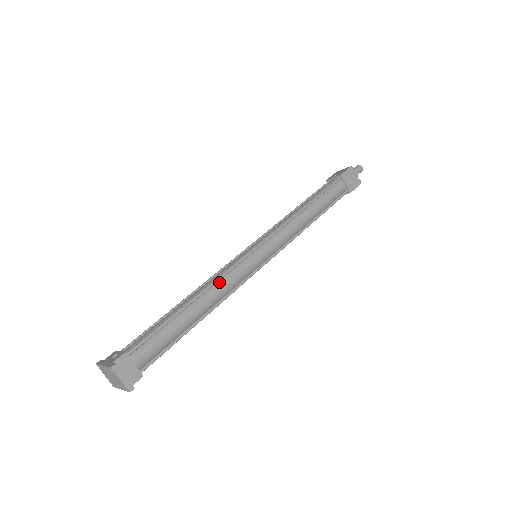
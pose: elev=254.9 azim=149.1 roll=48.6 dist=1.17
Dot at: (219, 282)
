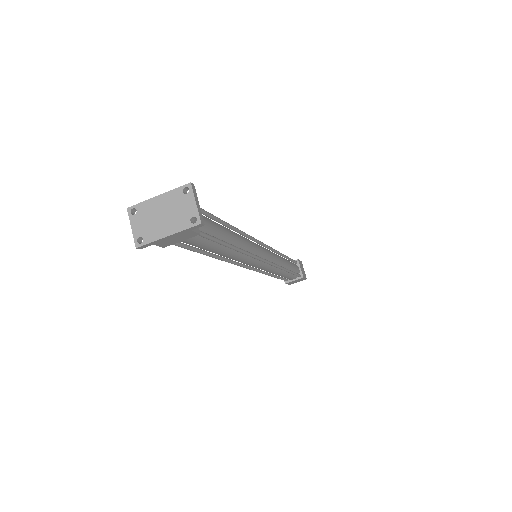
Dot at: (244, 237)
